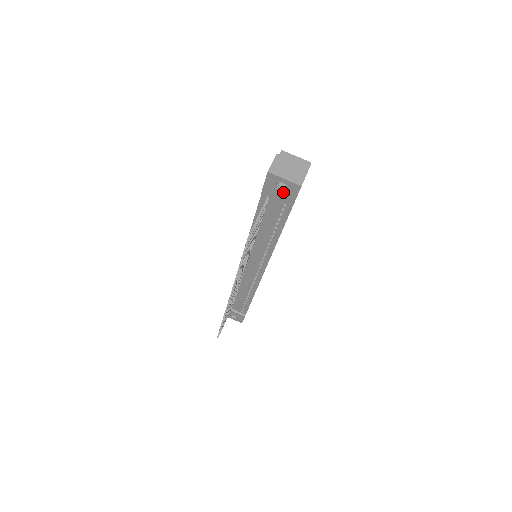
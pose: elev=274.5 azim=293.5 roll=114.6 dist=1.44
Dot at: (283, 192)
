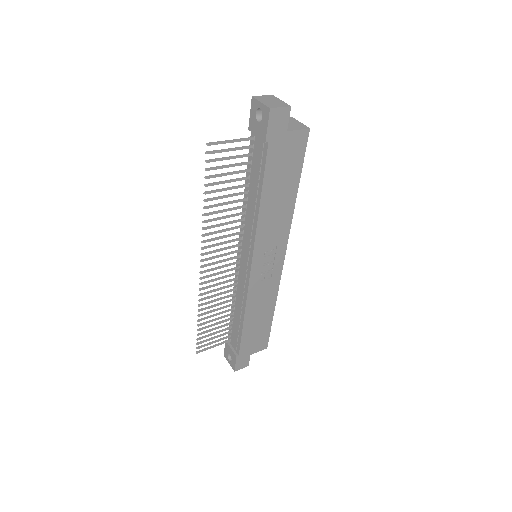
Dot at: (260, 122)
